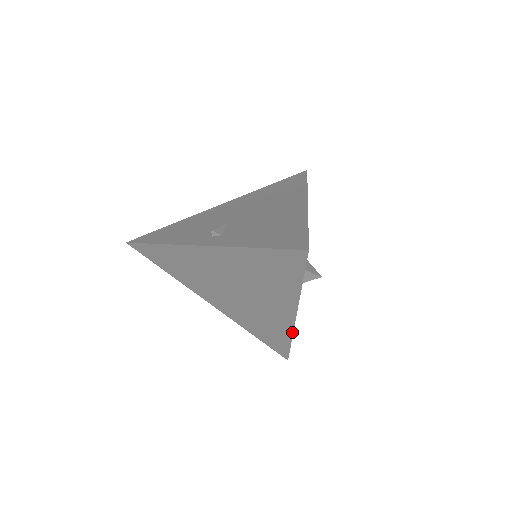
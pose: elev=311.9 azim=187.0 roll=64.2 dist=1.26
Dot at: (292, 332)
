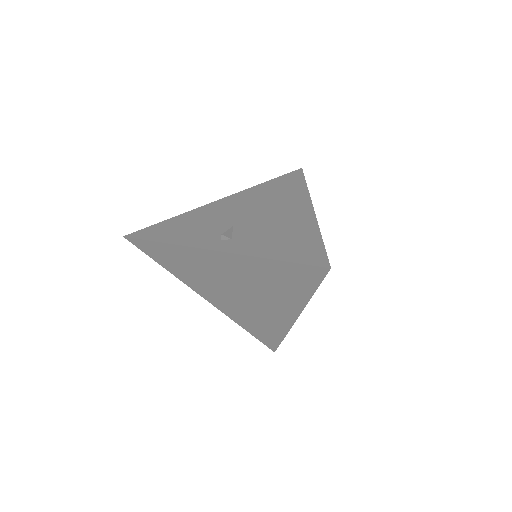
Dot at: (288, 331)
